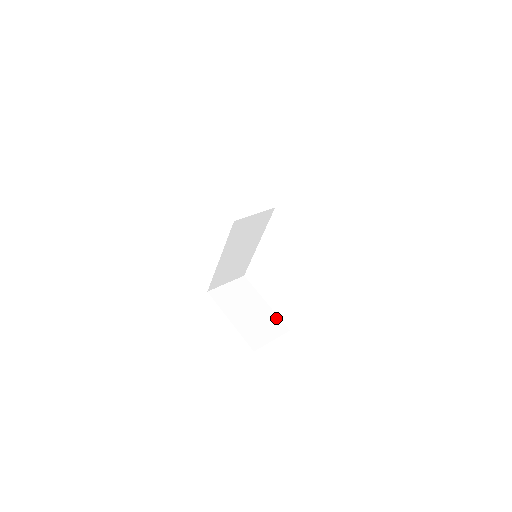
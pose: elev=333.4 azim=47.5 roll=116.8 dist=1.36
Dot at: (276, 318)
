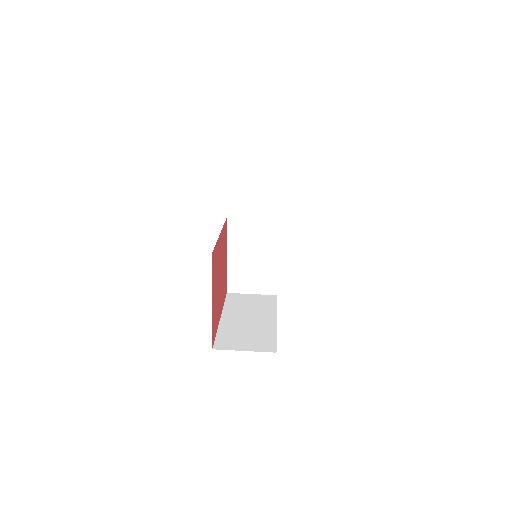
Dot at: (274, 278)
